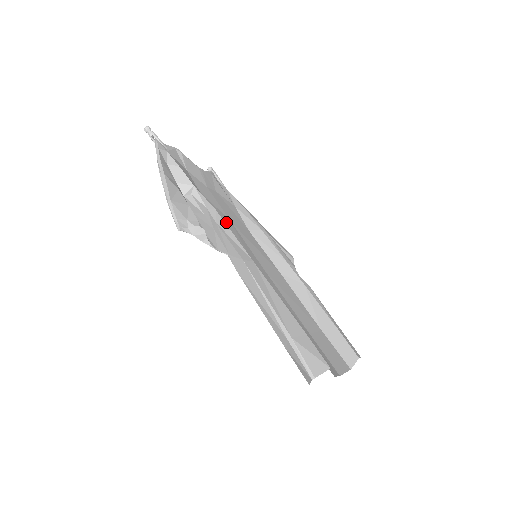
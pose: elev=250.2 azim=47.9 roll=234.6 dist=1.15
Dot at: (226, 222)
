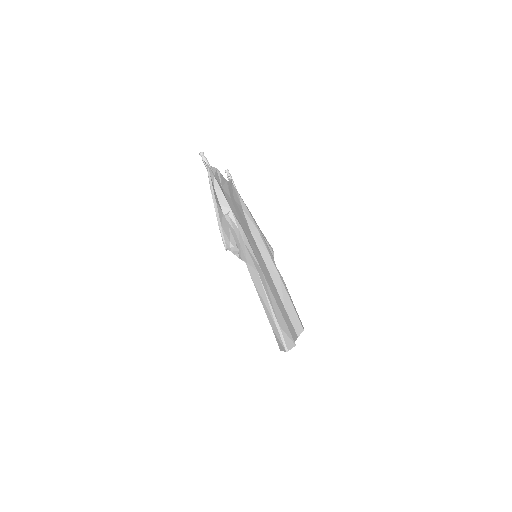
Dot at: occluded
